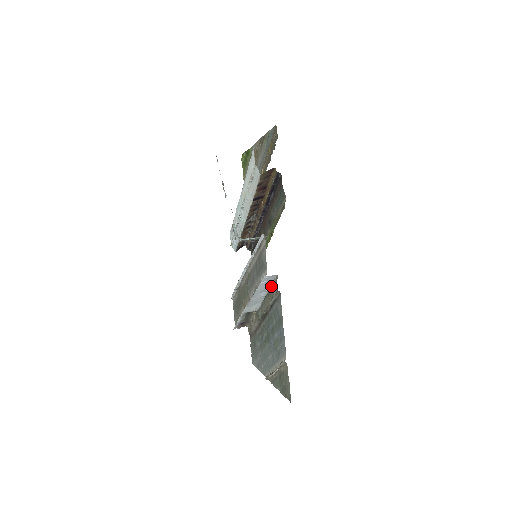
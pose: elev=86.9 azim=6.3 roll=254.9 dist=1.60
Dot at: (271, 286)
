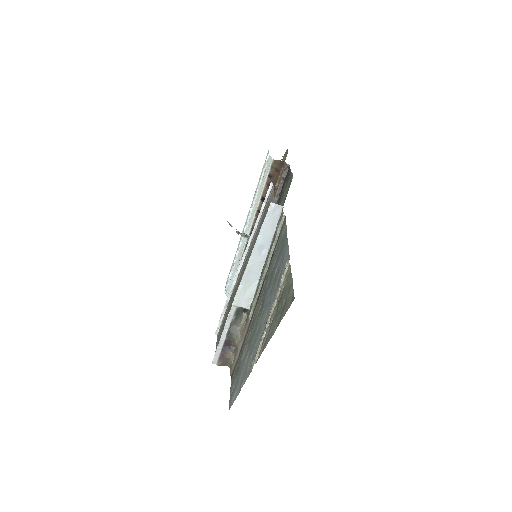
Dot at: (274, 234)
